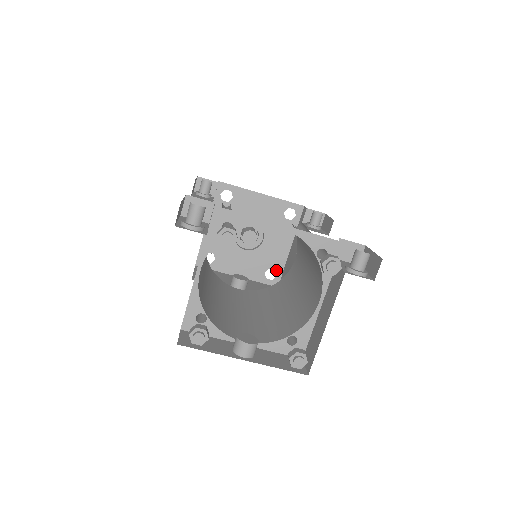
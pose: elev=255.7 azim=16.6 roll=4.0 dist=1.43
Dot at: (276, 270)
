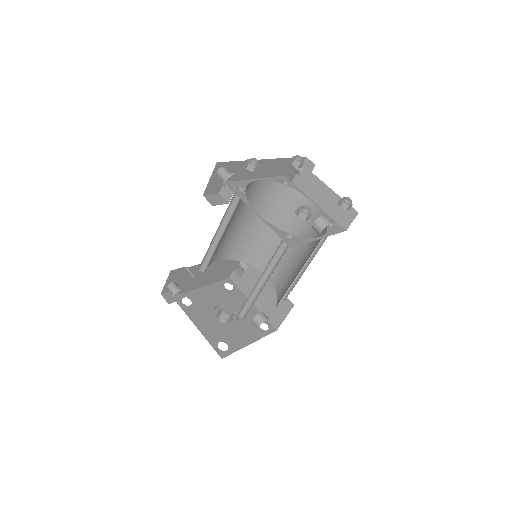
Dot at: (263, 322)
